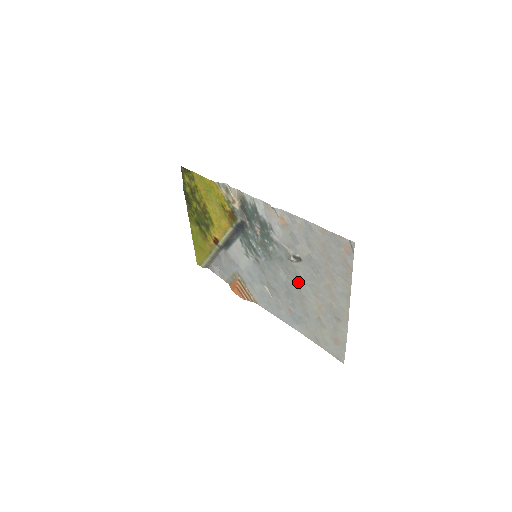
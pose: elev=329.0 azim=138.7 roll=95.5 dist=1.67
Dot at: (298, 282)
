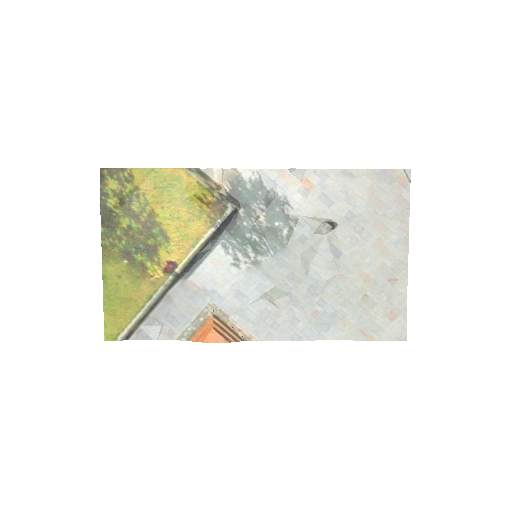
Dot at: (332, 259)
